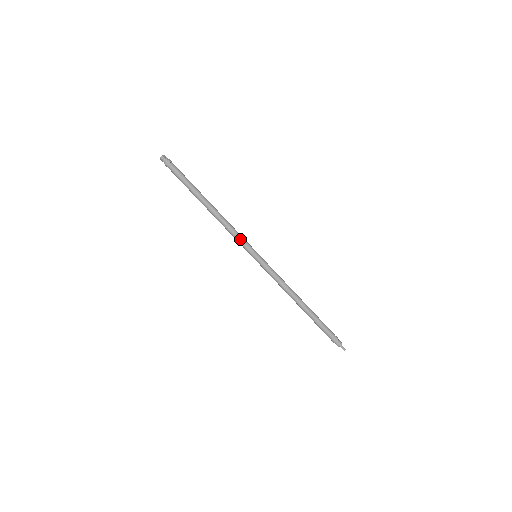
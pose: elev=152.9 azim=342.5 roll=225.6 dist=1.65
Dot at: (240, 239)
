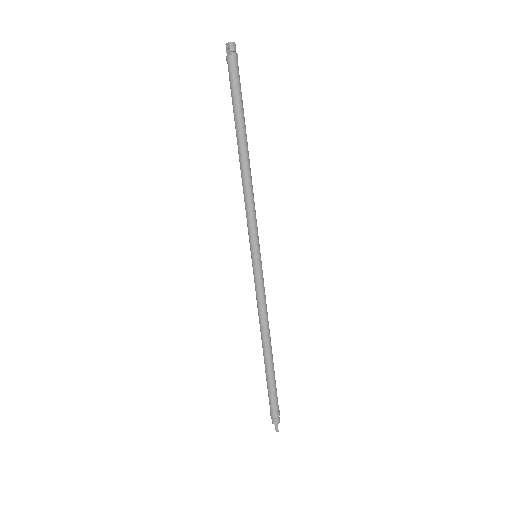
Dot at: (256, 221)
